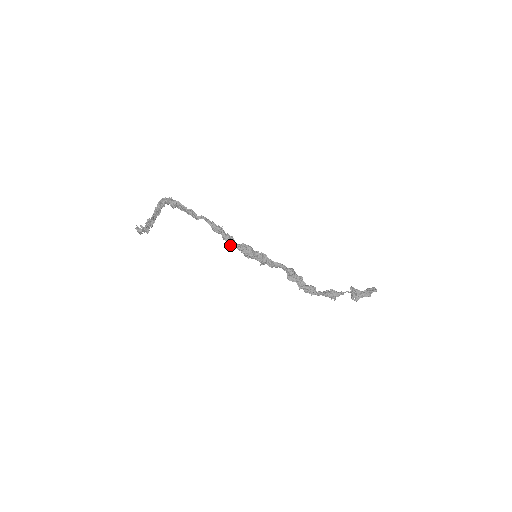
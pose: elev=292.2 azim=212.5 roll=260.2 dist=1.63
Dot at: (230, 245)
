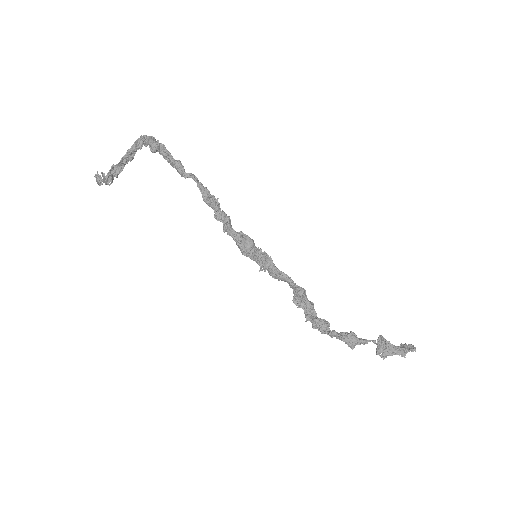
Dot at: (223, 229)
